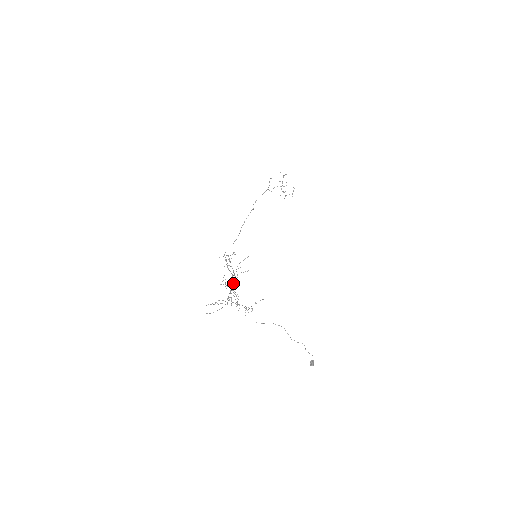
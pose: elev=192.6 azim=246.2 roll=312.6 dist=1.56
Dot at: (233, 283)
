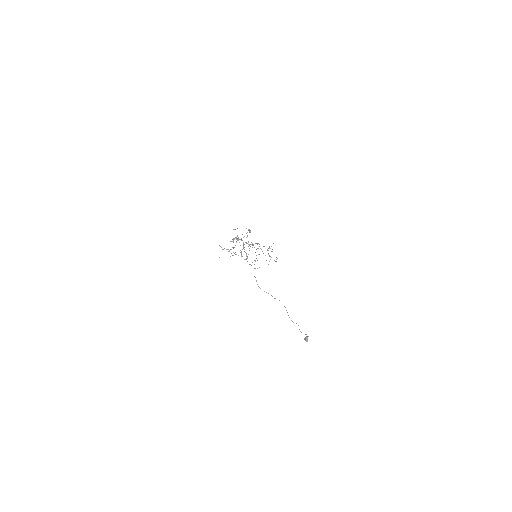
Dot at: (243, 246)
